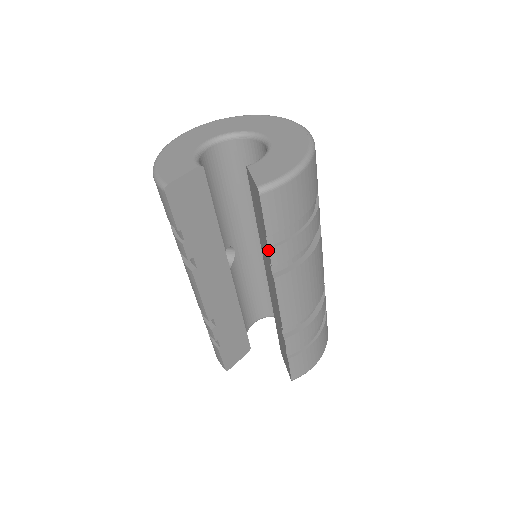
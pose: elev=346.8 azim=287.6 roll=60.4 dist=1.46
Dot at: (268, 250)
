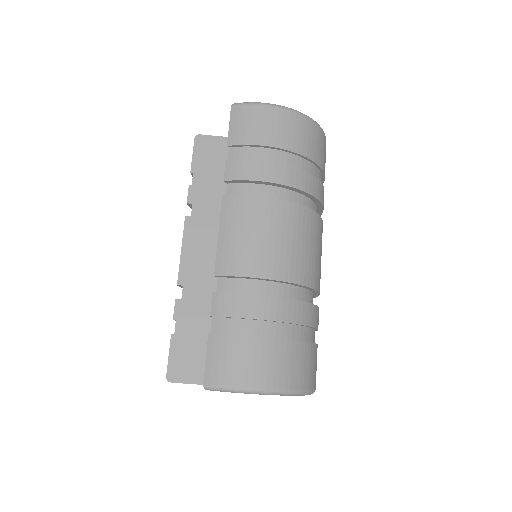
Dot at: (227, 164)
